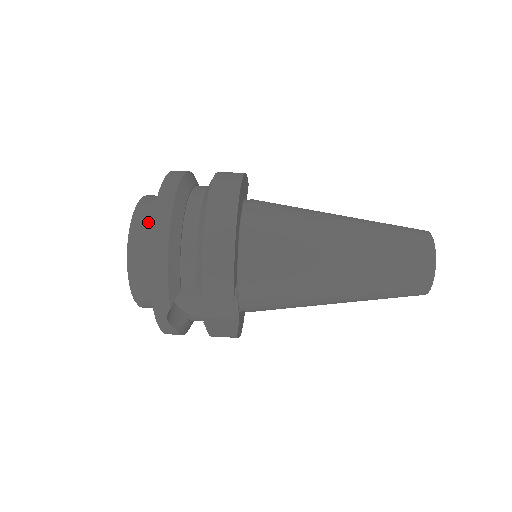
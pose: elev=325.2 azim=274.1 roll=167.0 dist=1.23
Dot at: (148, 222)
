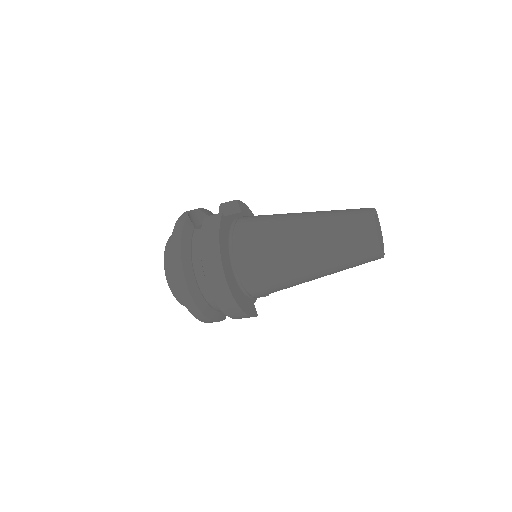
Dot at: occluded
